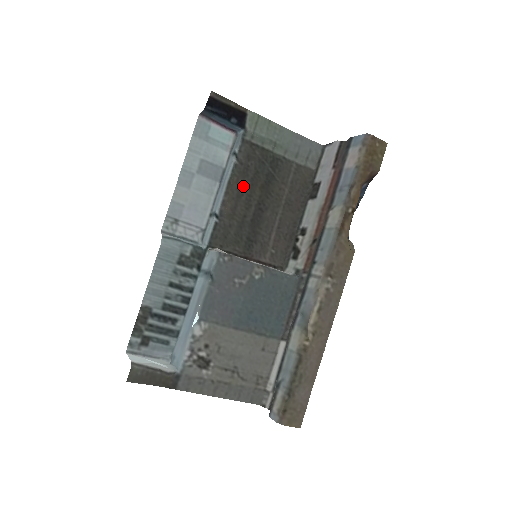
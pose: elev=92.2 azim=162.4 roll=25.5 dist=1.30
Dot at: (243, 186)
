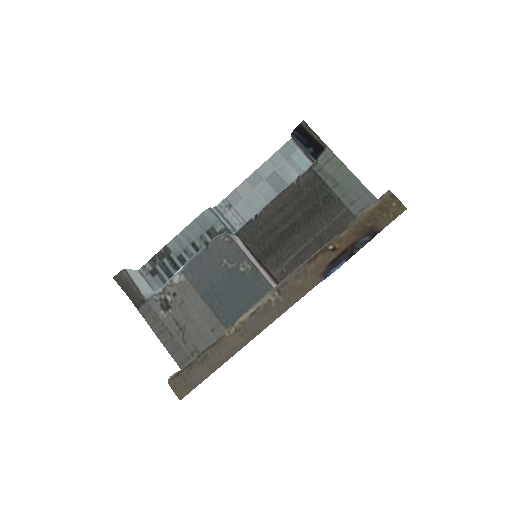
Dot at: (290, 204)
